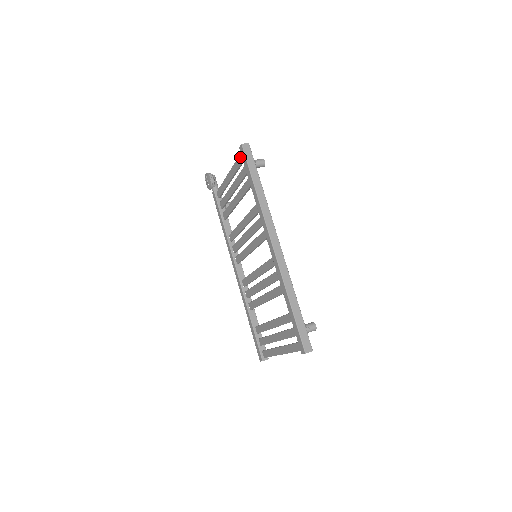
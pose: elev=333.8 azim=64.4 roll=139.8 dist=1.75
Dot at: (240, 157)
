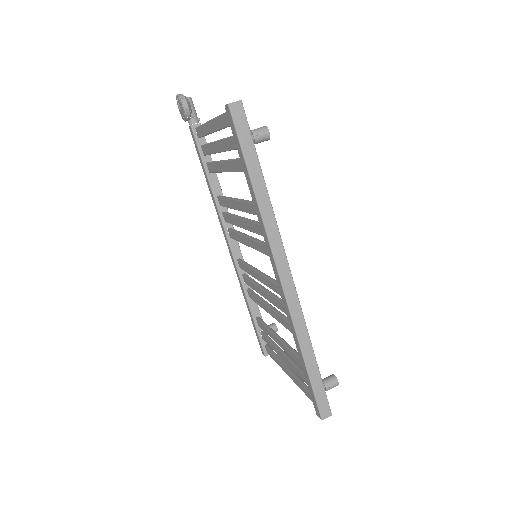
Dot at: (227, 117)
